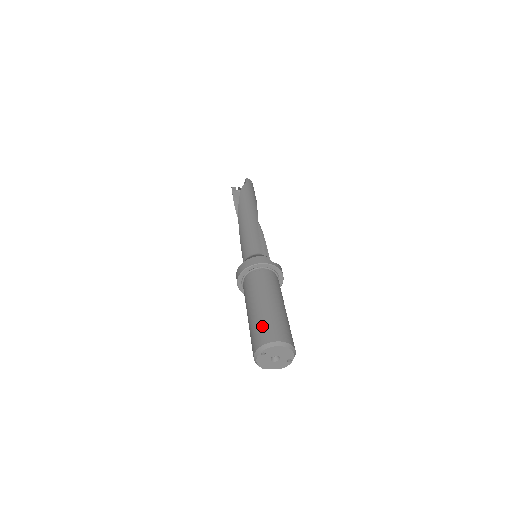
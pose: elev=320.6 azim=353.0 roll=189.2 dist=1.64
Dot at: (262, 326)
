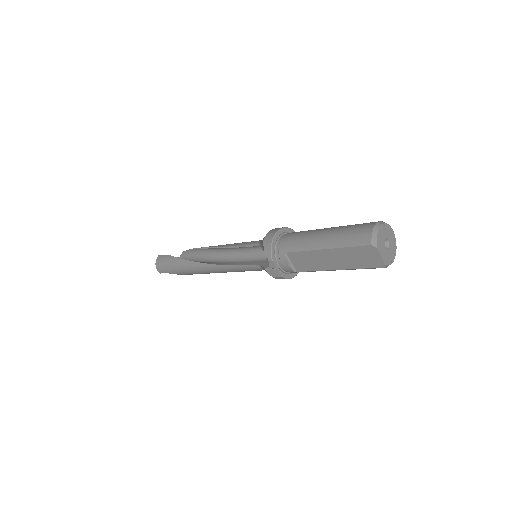
Dot at: occluded
